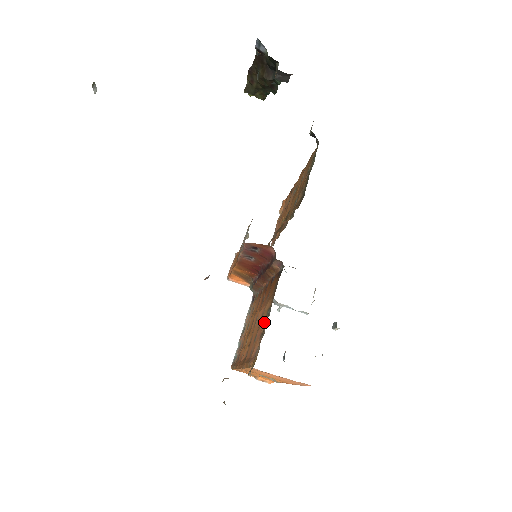
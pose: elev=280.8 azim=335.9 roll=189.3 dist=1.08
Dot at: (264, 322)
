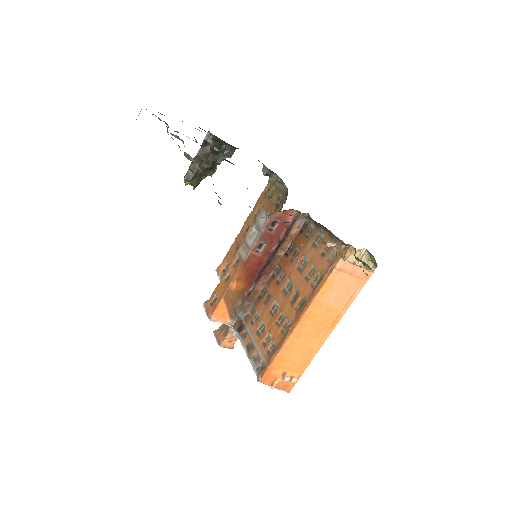
Dot at: (317, 250)
